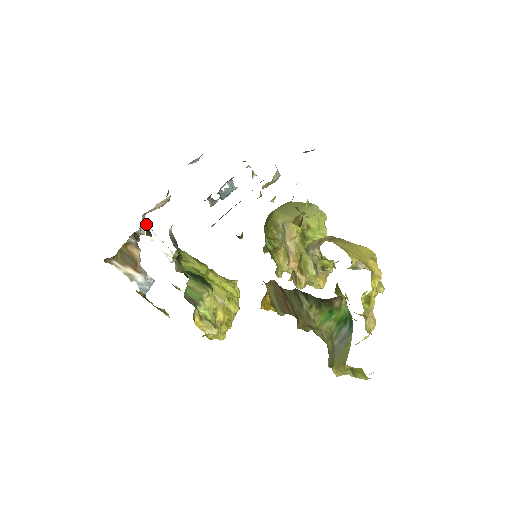
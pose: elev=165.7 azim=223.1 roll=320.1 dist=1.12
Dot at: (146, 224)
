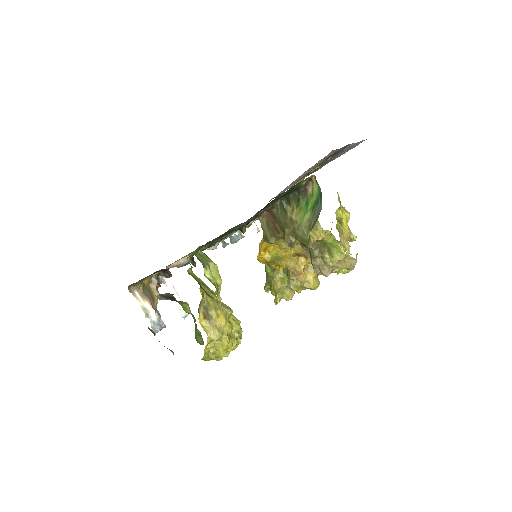
Dot at: occluded
